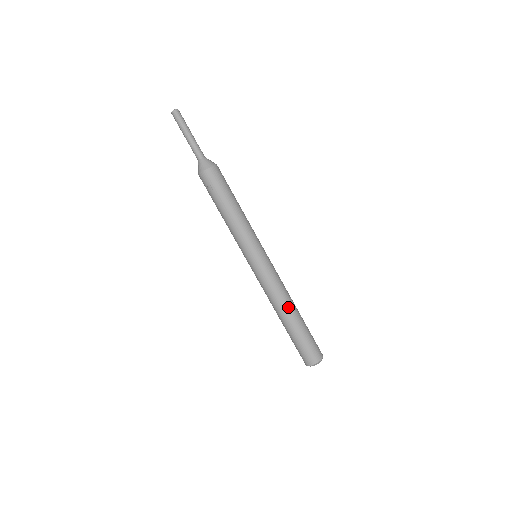
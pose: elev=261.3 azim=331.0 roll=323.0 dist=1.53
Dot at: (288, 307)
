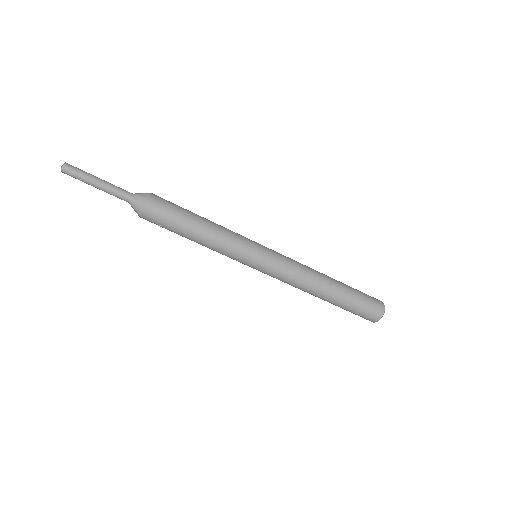
Dot at: (318, 290)
